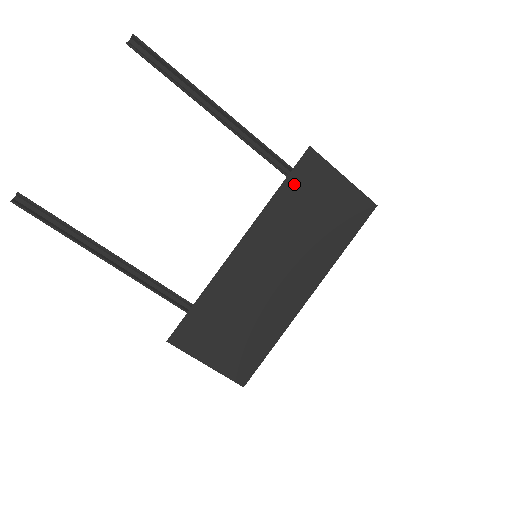
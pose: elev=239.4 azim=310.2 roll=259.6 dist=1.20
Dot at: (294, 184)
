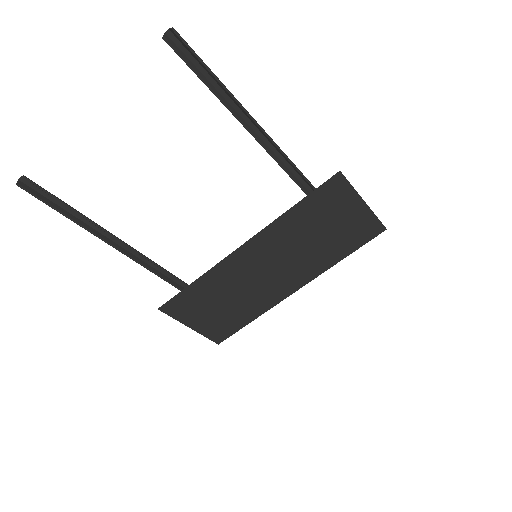
Dot at: (312, 202)
